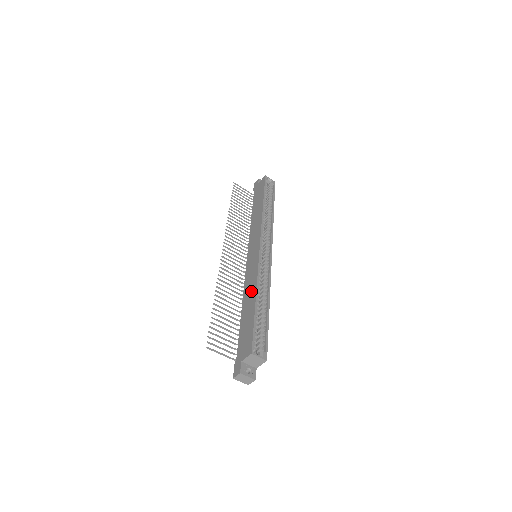
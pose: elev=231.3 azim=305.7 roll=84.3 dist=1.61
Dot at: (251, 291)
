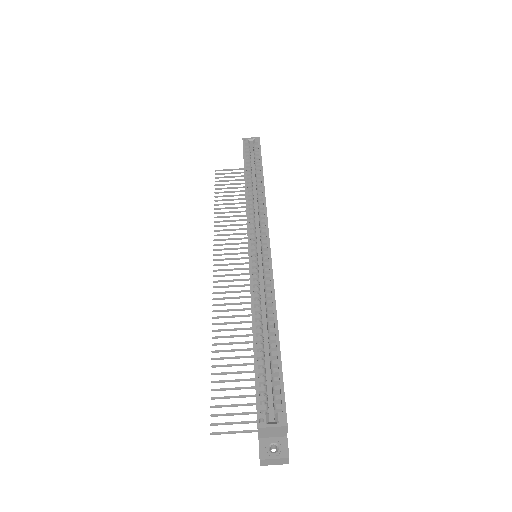
Dot at: occluded
